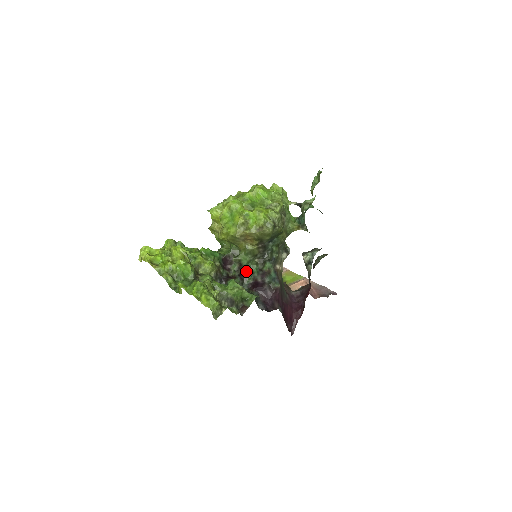
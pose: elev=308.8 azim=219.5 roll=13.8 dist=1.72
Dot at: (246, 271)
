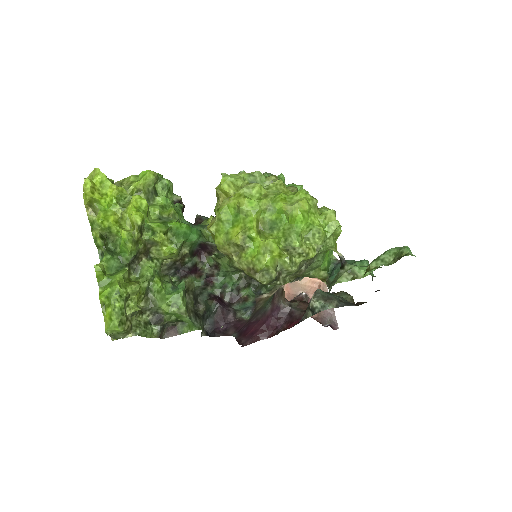
Dot at: (219, 278)
